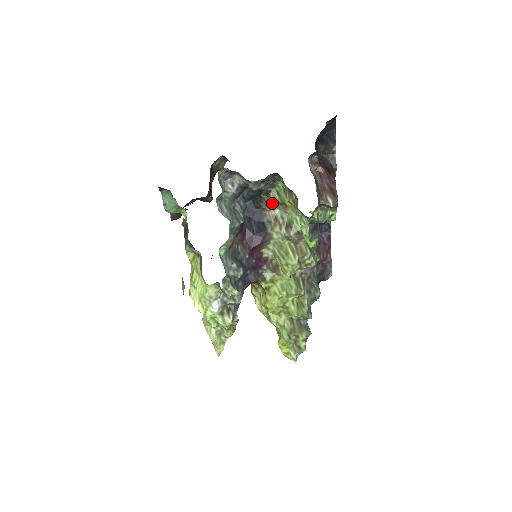
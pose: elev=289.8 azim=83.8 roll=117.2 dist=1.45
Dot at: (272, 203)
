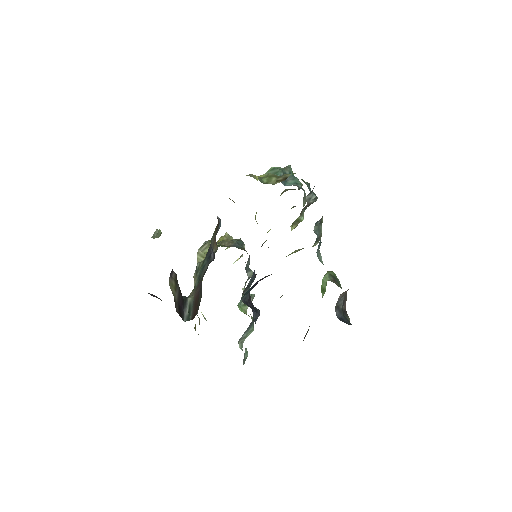
Dot at: occluded
